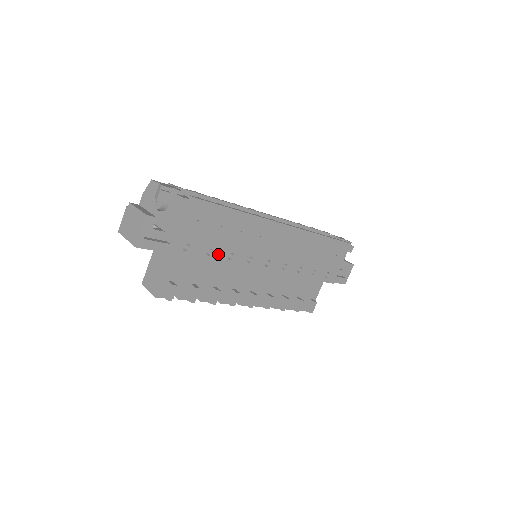
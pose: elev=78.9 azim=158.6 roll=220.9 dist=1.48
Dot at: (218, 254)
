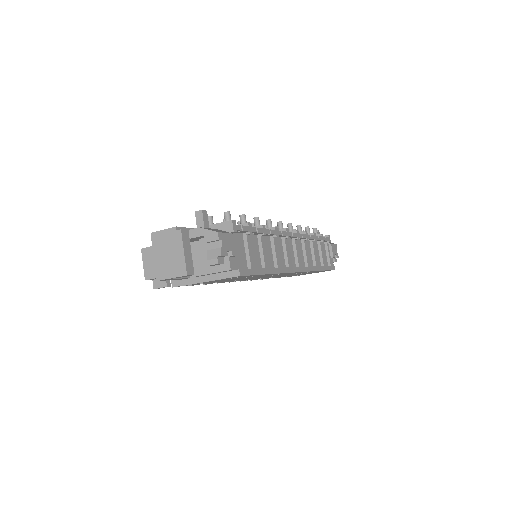
Dot at: (224, 281)
